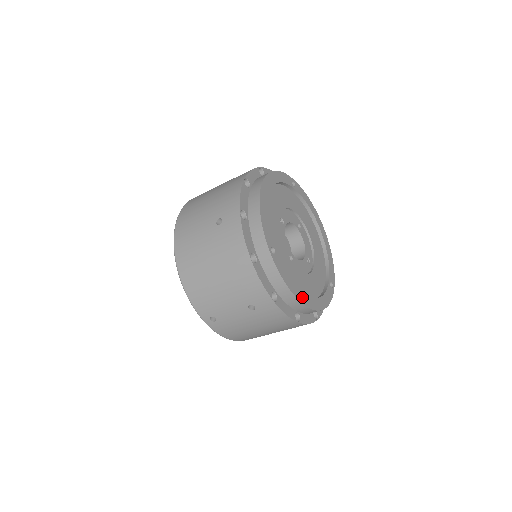
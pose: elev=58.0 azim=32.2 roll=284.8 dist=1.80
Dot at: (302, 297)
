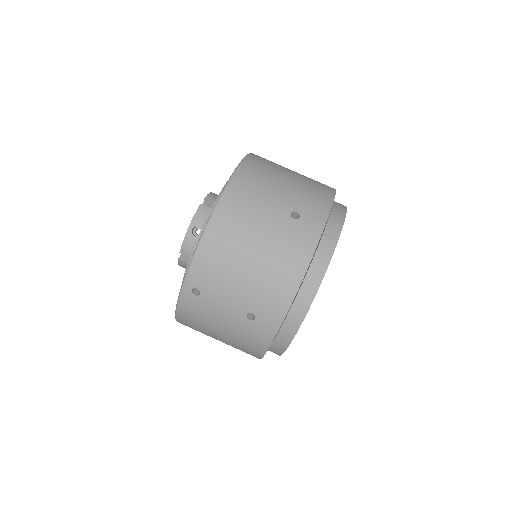
Dot at: occluded
